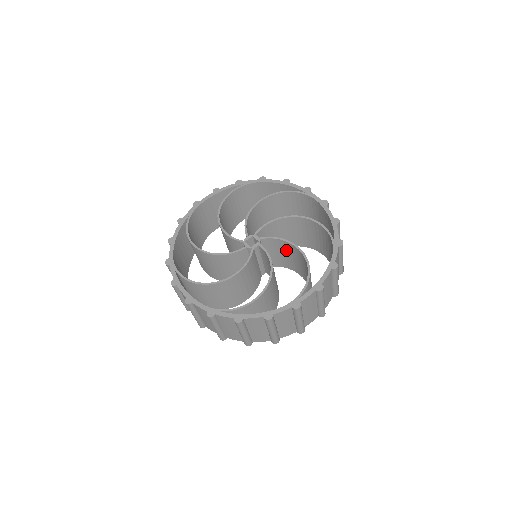
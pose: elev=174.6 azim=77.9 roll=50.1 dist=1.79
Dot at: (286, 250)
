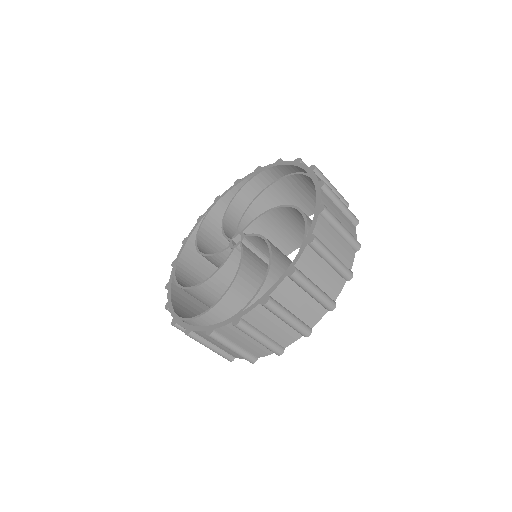
Dot at: occluded
